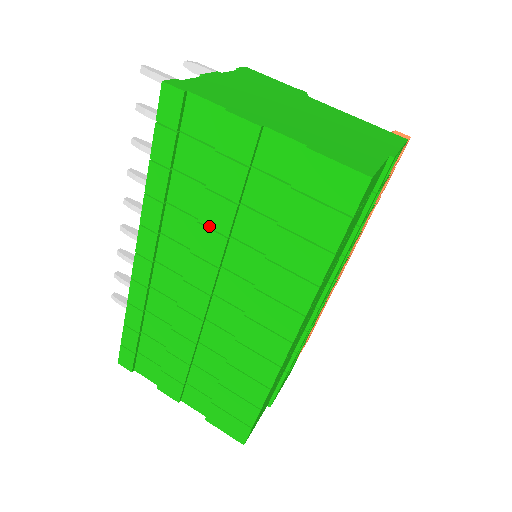
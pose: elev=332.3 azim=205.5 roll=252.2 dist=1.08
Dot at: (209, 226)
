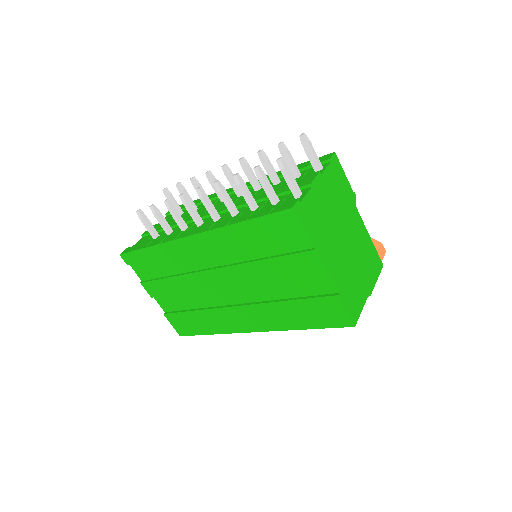
Dot at: (254, 269)
